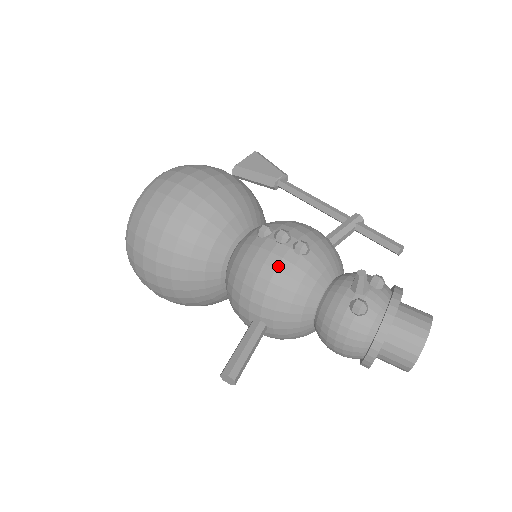
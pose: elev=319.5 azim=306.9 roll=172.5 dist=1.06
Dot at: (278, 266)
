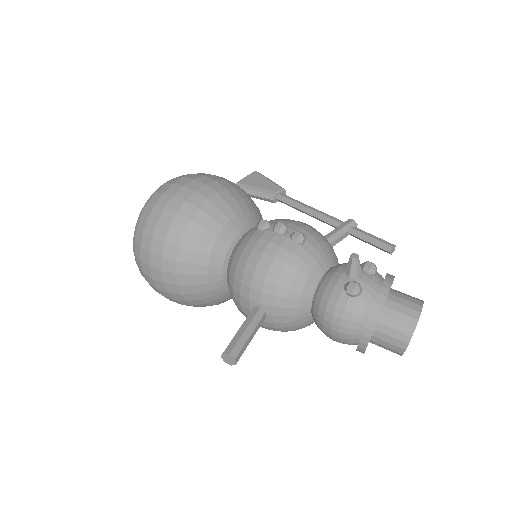
Dot at: (276, 254)
